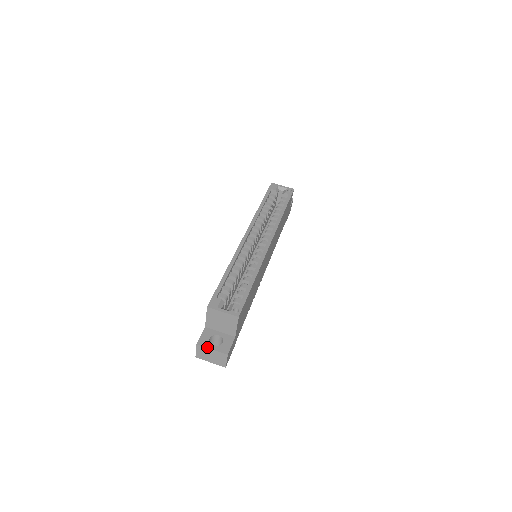
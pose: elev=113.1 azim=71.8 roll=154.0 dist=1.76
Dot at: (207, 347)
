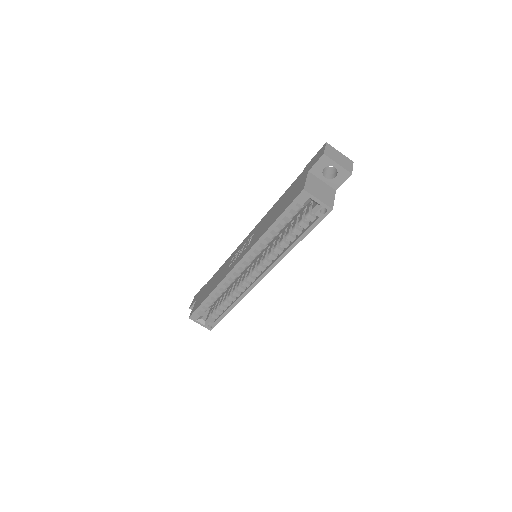
Dot at: occluded
